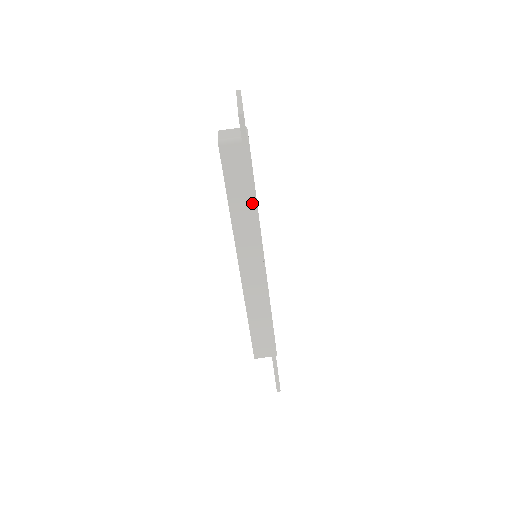
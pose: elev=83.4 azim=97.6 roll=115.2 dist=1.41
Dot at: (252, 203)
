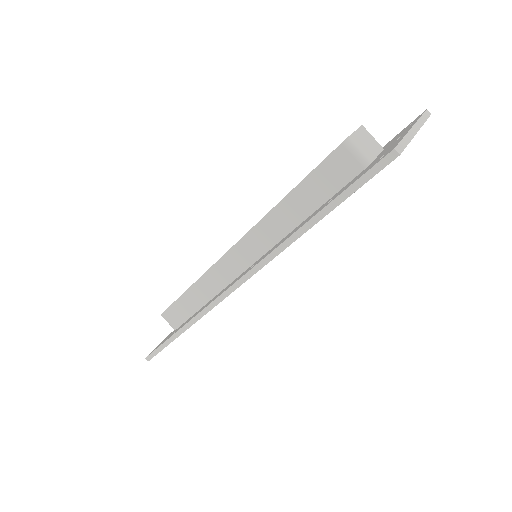
Dot at: (301, 230)
